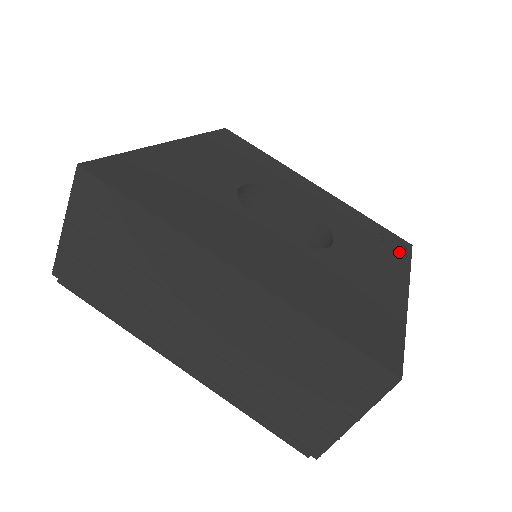
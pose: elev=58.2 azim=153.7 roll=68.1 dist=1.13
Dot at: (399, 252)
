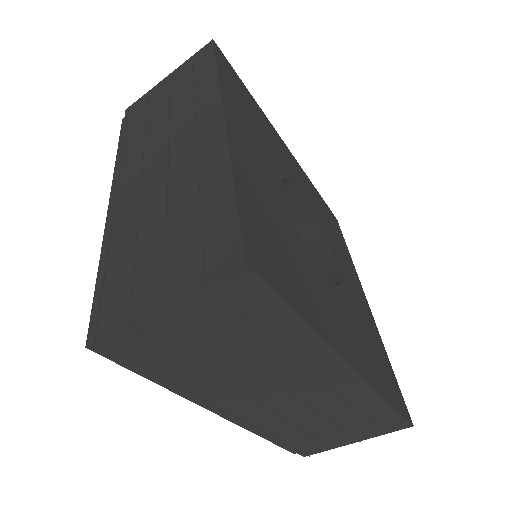
Dot at: (340, 237)
